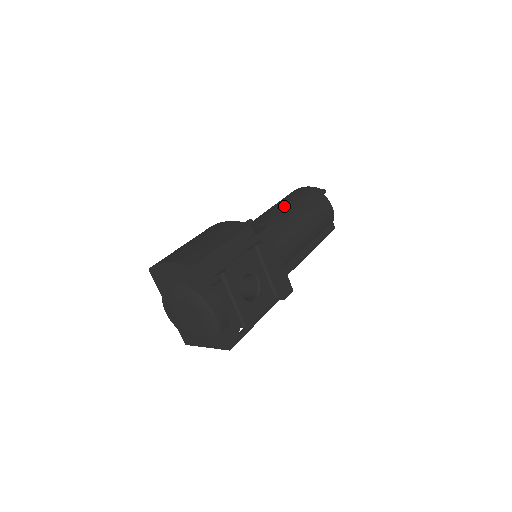
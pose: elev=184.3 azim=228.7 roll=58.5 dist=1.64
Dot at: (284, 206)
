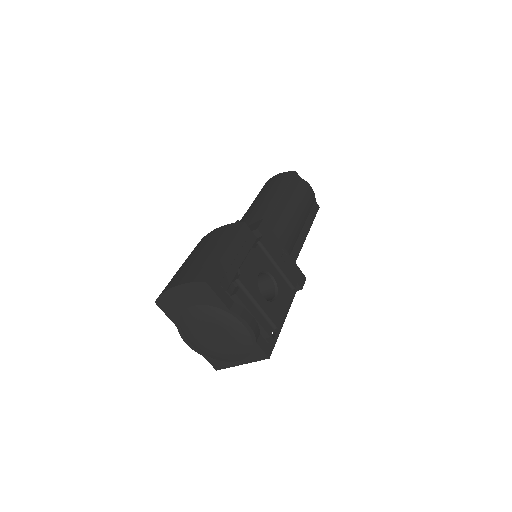
Dot at: (266, 198)
